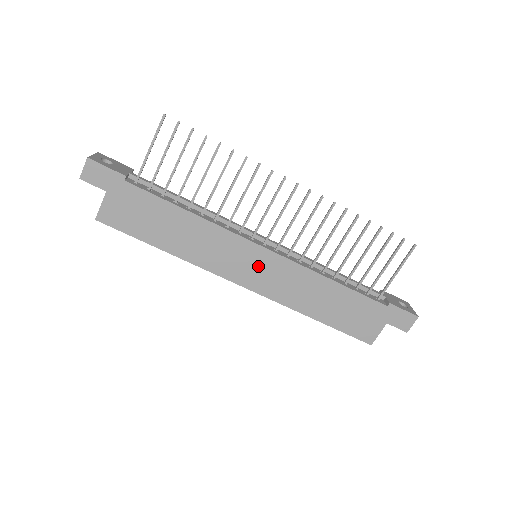
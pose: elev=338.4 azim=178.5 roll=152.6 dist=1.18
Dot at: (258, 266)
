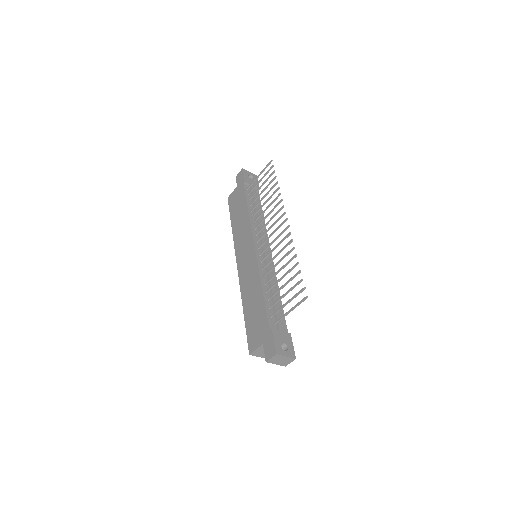
Dot at: (247, 256)
